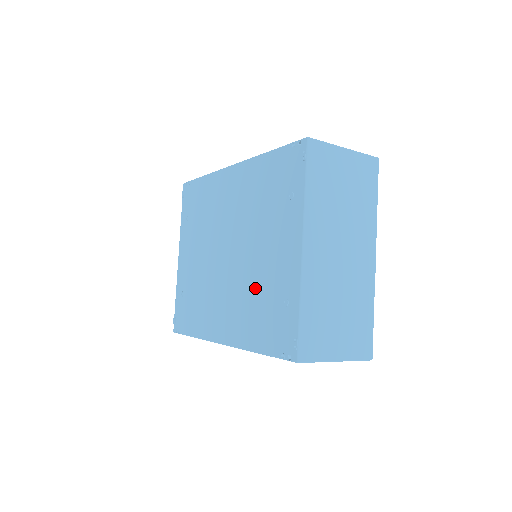
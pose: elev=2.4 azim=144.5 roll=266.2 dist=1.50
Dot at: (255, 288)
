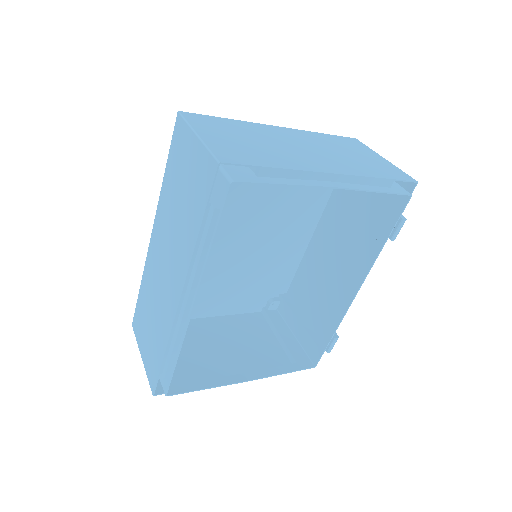
Dot at: occluded
